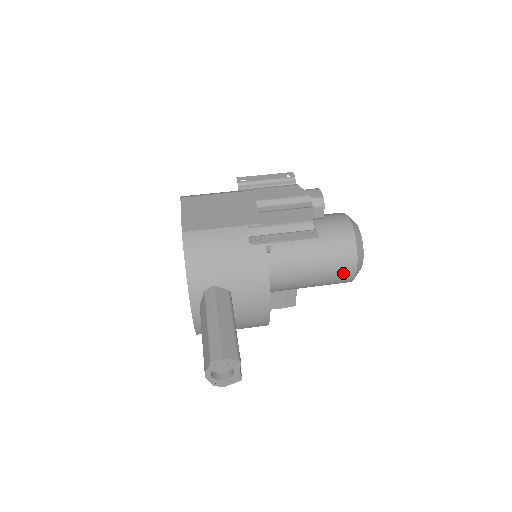
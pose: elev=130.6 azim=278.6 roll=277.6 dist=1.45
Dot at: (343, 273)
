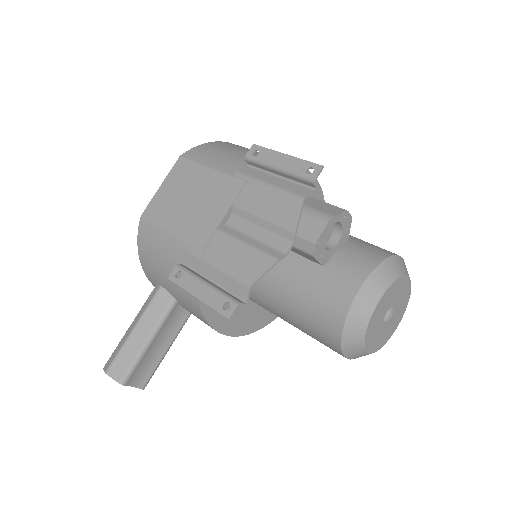
Dot at: (329, 347)
